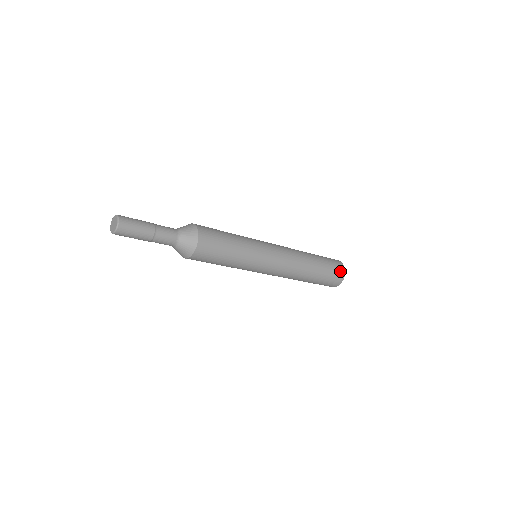
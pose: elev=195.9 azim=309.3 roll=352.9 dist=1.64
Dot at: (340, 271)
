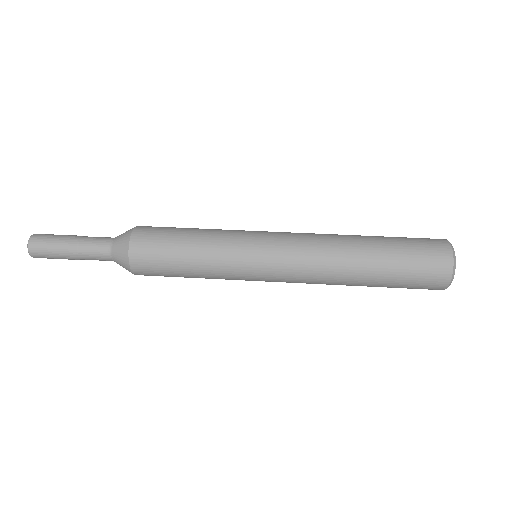
Dot at: (432, 287)
